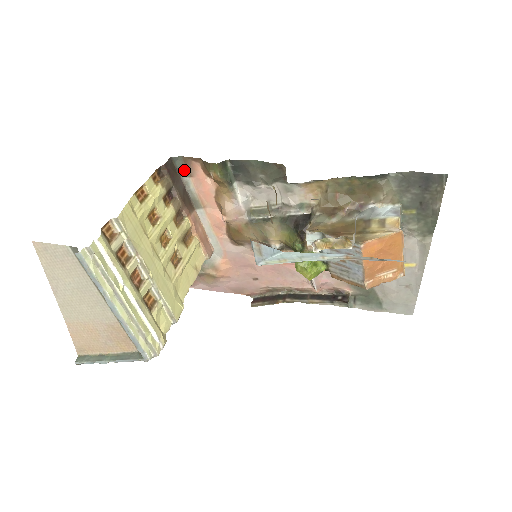
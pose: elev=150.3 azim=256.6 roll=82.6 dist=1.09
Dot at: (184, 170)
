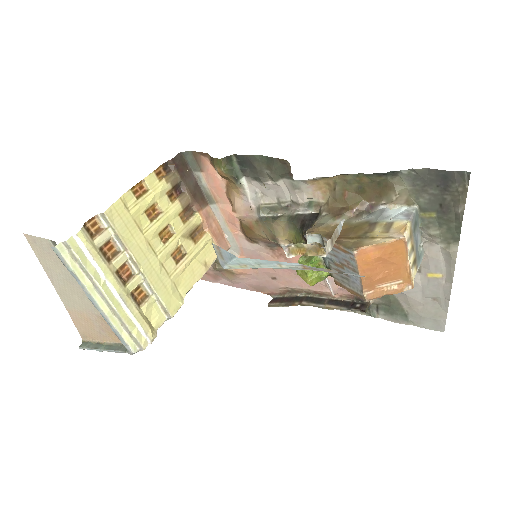
Dot at: (195, 165)
